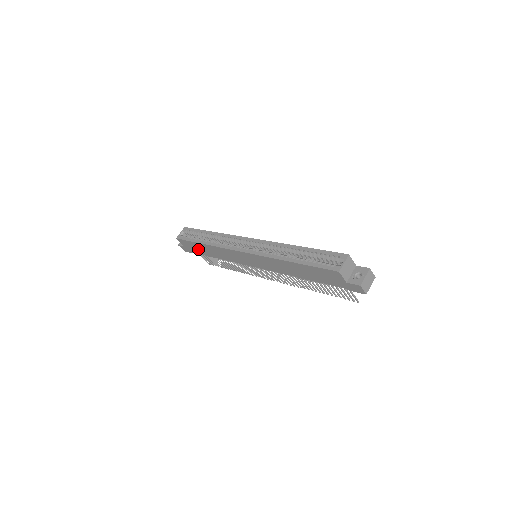
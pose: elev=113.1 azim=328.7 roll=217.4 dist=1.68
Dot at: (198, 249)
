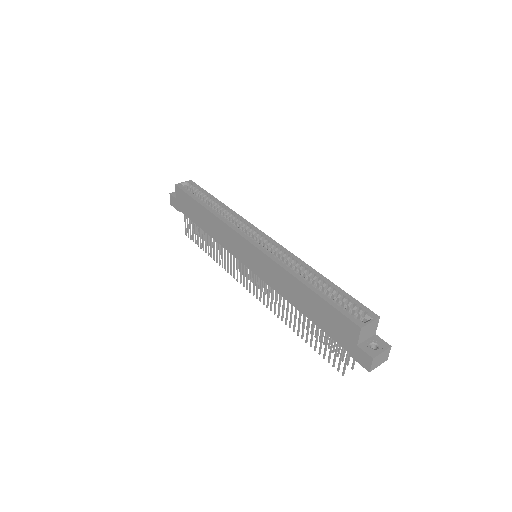
Dot at: (191, 210)
